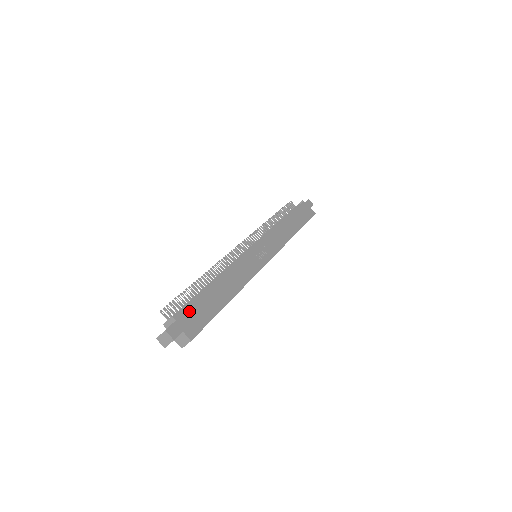
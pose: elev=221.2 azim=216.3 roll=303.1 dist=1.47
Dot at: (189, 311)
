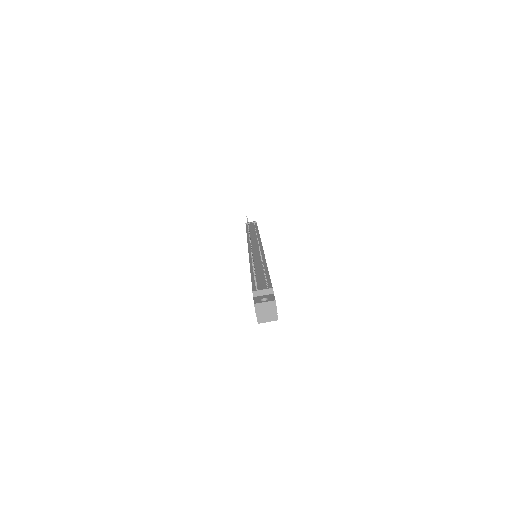
Dot at: occluded
